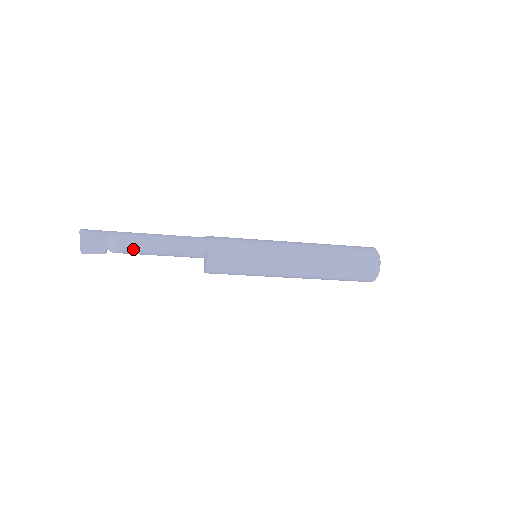
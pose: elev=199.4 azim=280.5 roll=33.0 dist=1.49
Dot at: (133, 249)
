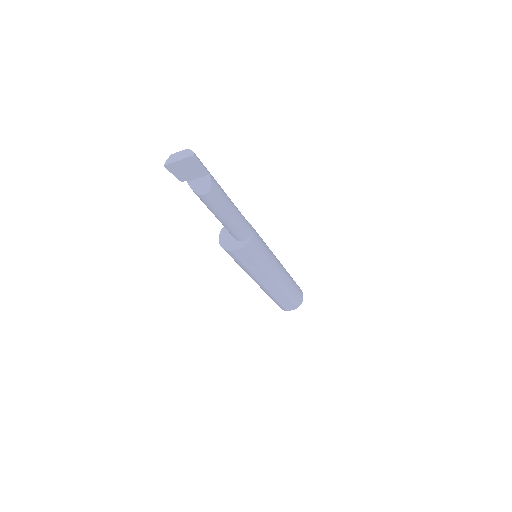
Dot at: (213, 203)
